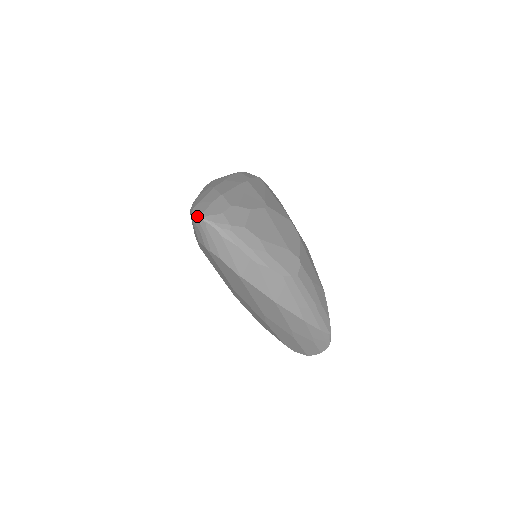
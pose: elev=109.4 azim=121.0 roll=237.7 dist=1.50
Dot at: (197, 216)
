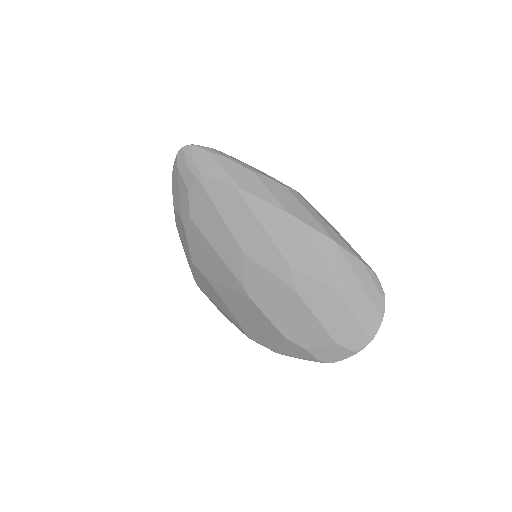
Dot at: (180, 149)
